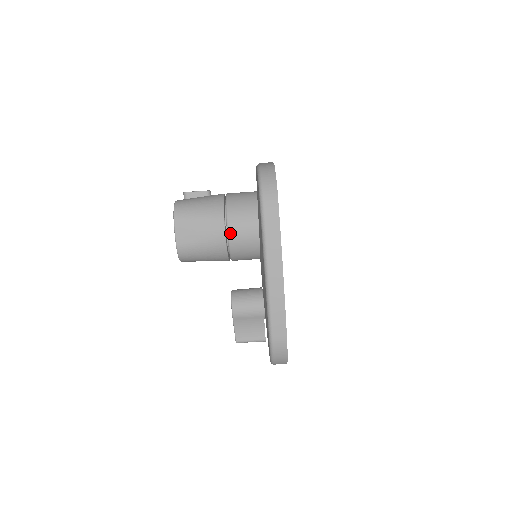
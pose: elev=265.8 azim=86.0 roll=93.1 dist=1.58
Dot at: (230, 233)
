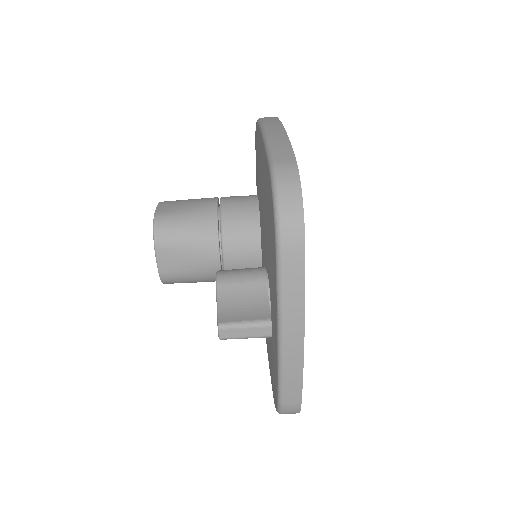
Dot at: (223, 202)
